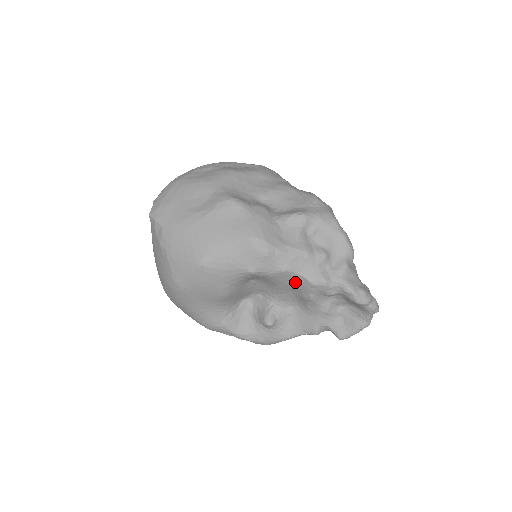
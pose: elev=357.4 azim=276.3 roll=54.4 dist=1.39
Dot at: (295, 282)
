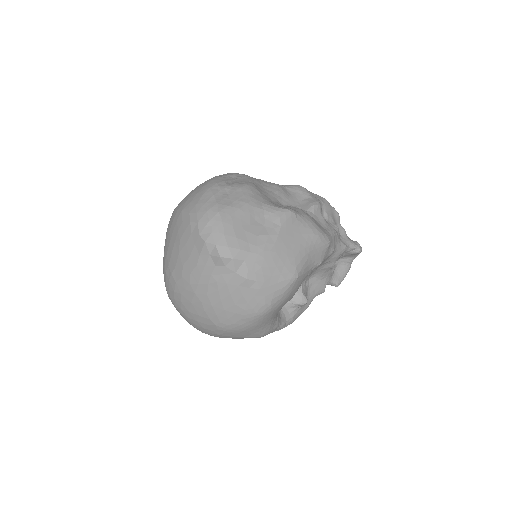
Dot at: (330, 258)
